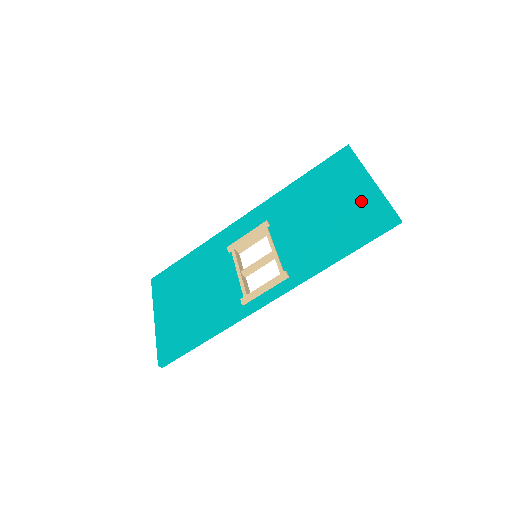
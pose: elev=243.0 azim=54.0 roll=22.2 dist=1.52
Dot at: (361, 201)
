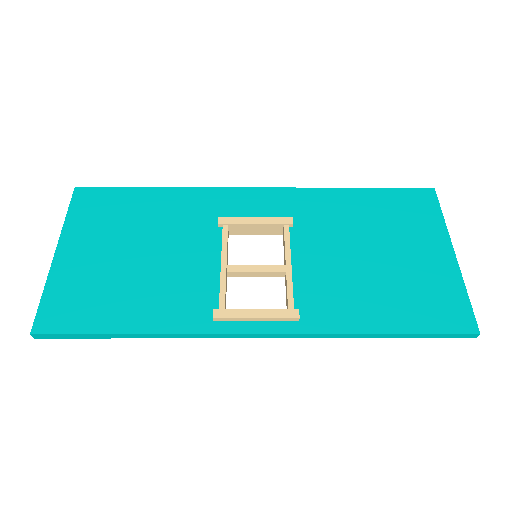
Dot at: (433, 276)
